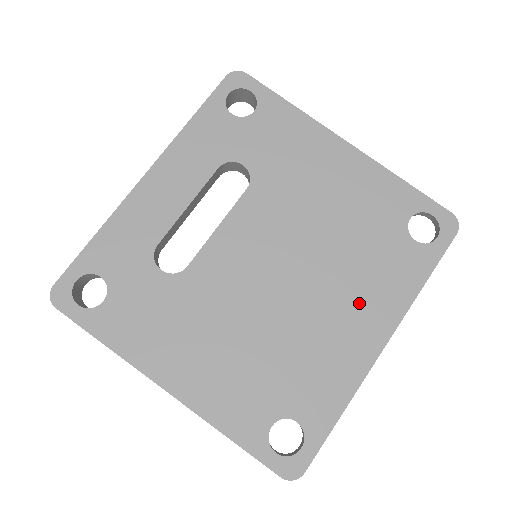
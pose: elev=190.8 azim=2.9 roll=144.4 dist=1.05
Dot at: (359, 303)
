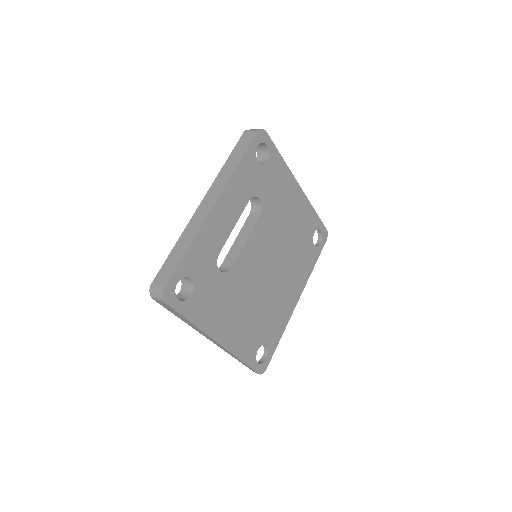
Dot at: (293, 280)
